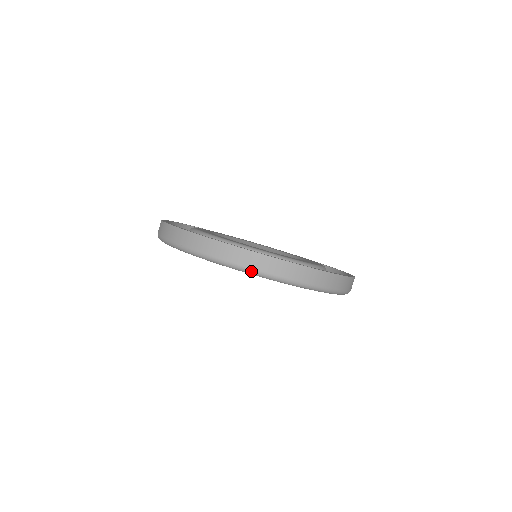
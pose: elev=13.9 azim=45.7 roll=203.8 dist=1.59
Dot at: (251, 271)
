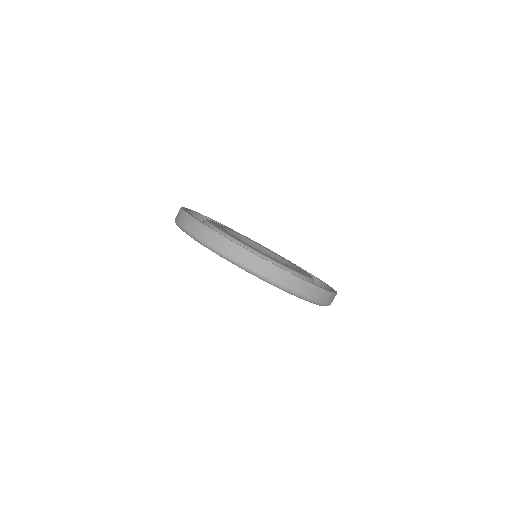
Dot at: (280, 286)
